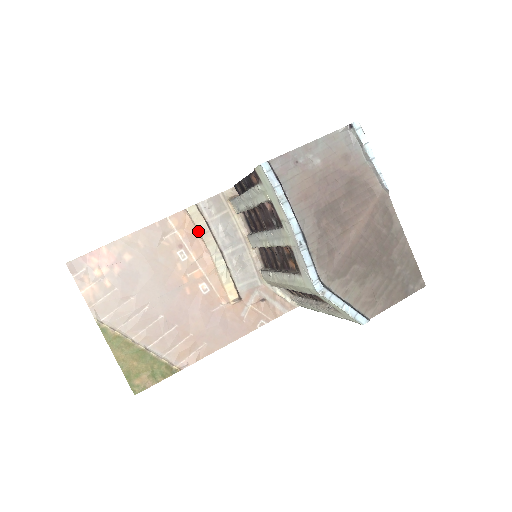
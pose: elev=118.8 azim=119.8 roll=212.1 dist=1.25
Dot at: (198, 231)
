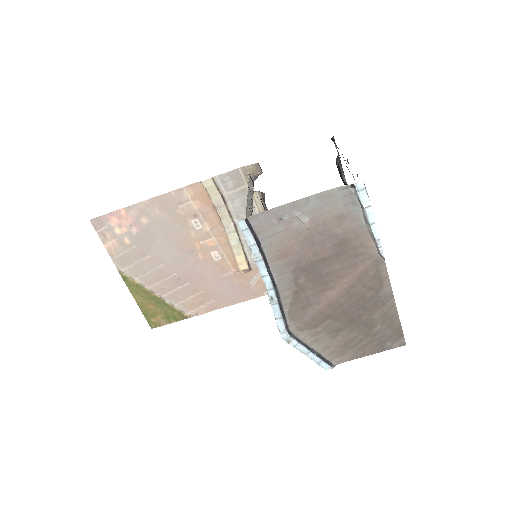
Dot at: (213, 204)
